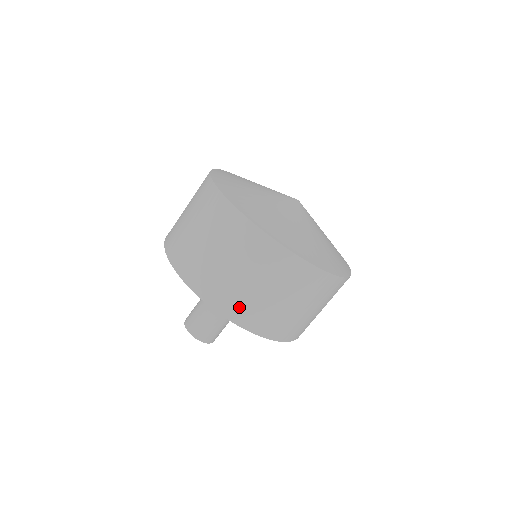
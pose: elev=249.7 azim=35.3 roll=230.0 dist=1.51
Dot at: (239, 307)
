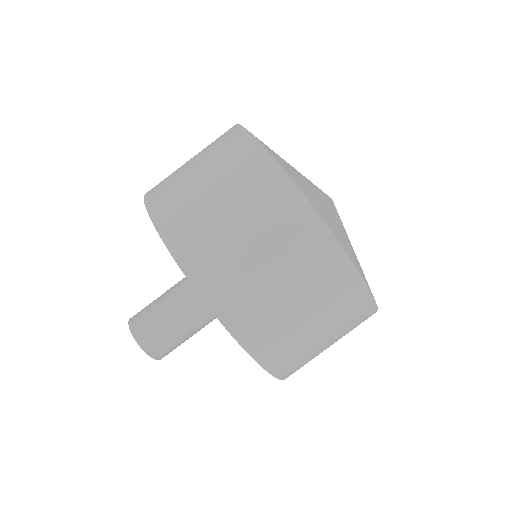
Dot at: (174, 210)
